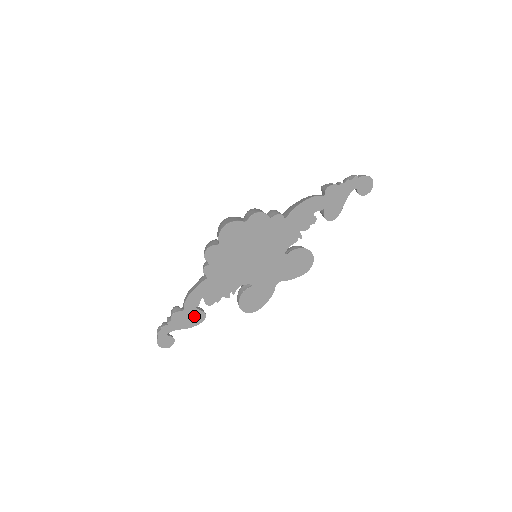
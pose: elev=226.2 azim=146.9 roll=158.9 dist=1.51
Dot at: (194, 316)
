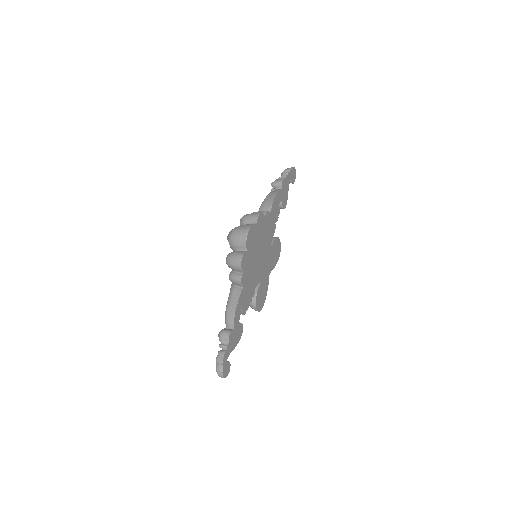
Dot at: (238, 331)
